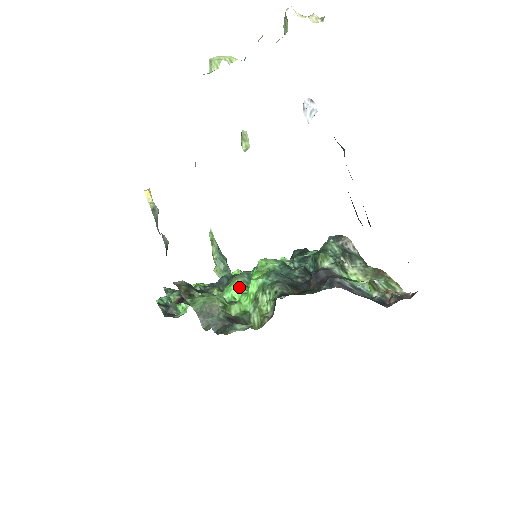
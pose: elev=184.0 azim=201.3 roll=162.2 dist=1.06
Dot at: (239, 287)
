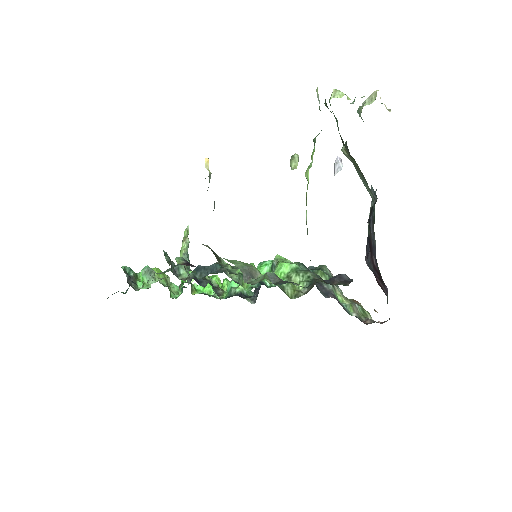
Dot at: occluded
